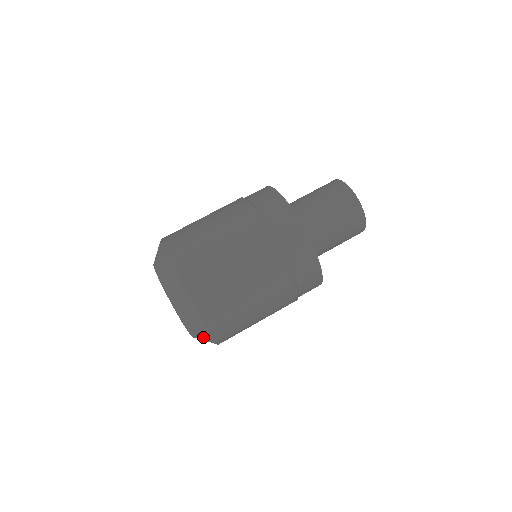
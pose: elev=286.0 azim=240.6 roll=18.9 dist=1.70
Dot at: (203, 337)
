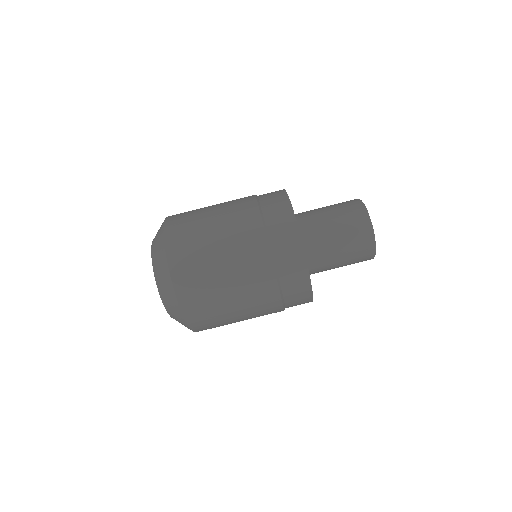
Dot at: occluded
